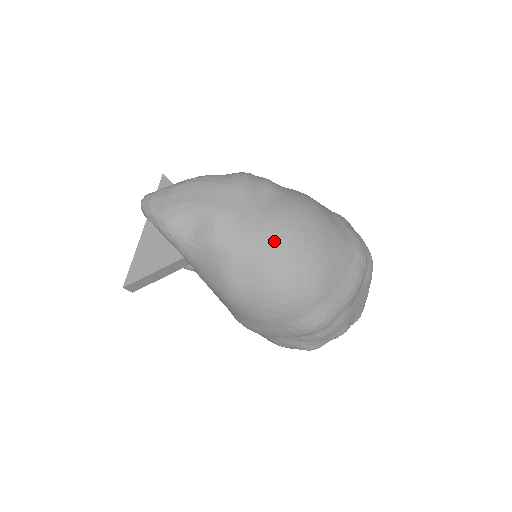
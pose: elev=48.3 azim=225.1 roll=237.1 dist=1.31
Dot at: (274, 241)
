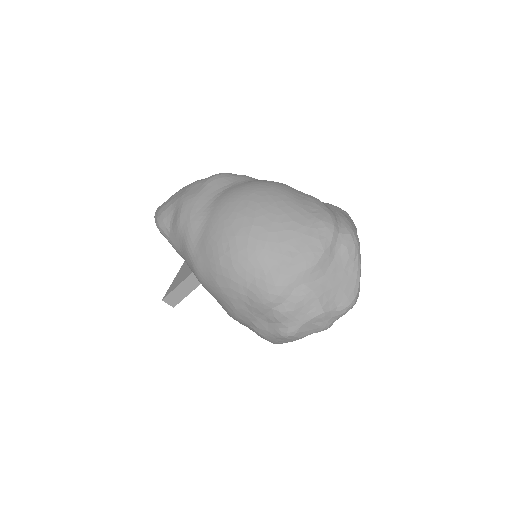
Dot at: (221, 211)
